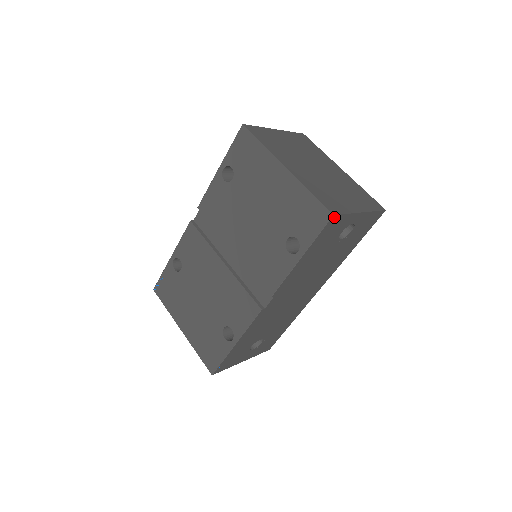
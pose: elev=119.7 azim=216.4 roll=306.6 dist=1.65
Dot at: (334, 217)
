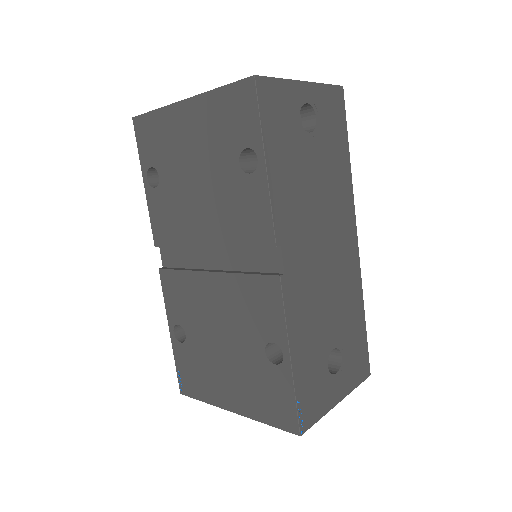
Dot at: (259, 81)
